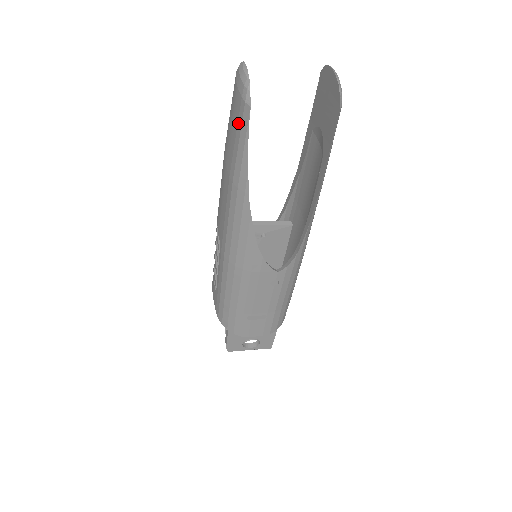
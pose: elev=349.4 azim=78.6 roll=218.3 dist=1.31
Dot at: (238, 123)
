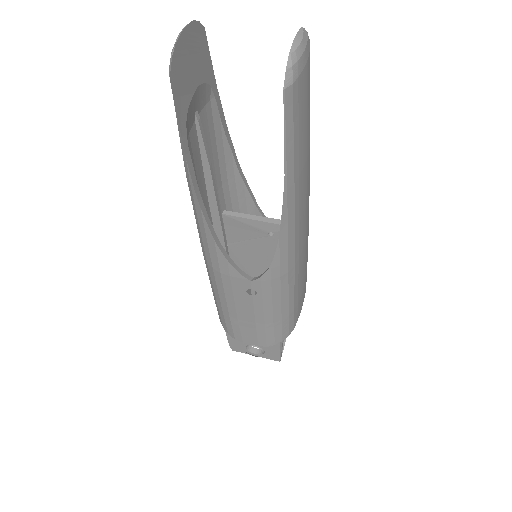
Dot at: occluded
